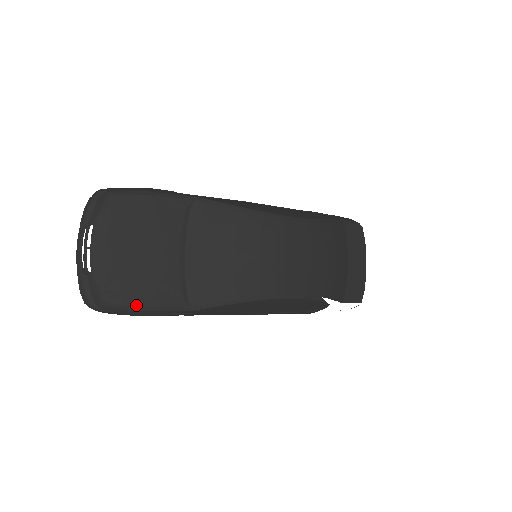
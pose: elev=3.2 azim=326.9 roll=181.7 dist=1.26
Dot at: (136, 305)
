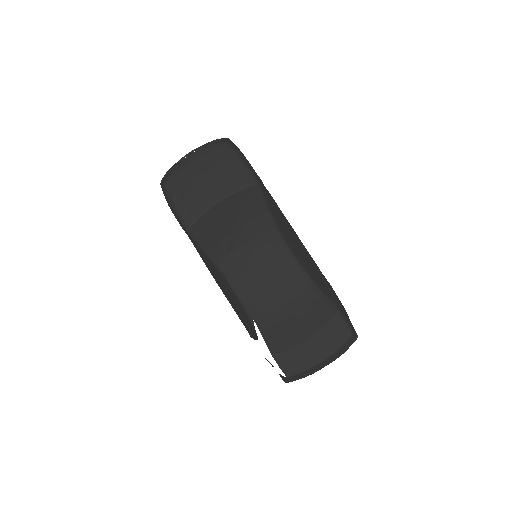
Dot at: (171, 197)
